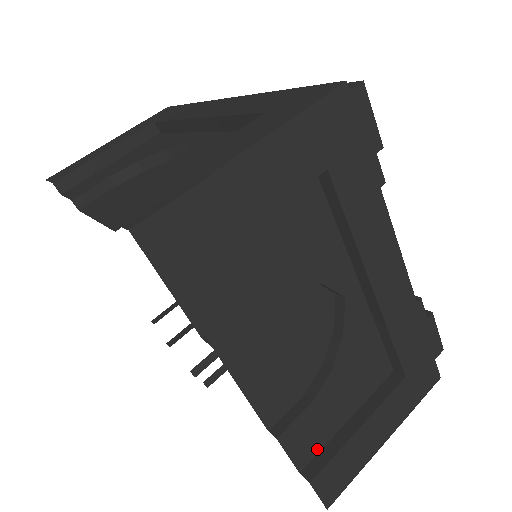
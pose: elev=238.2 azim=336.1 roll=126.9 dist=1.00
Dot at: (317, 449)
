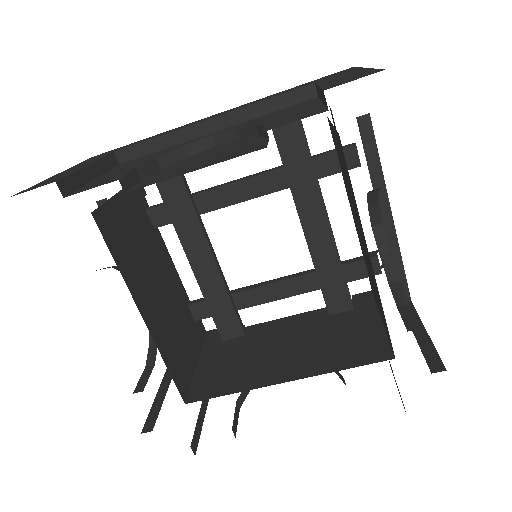
Dot at: (423, 354)
